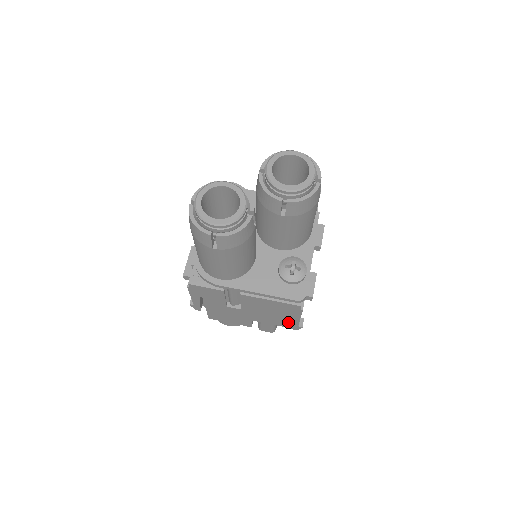
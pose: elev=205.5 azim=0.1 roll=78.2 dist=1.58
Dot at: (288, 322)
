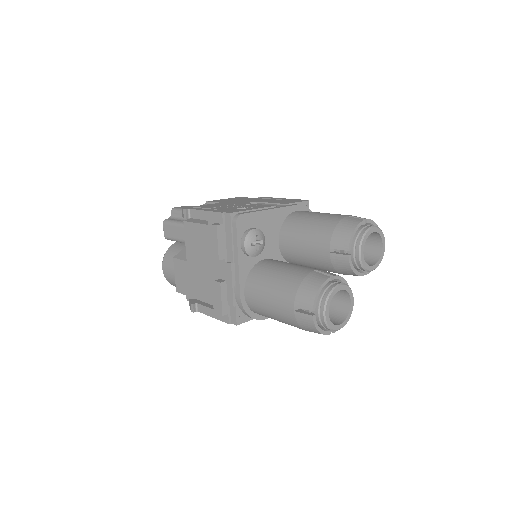
Dot at: occluded
